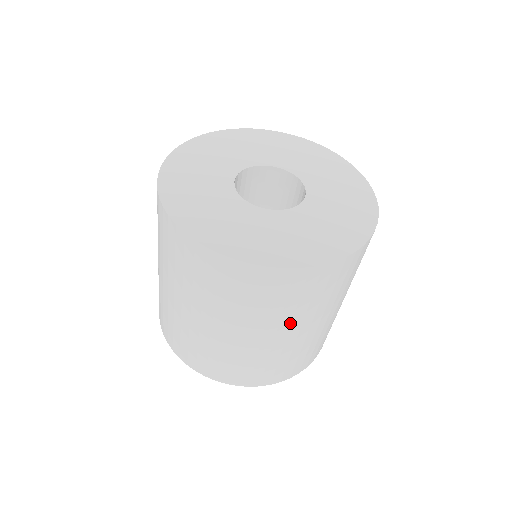
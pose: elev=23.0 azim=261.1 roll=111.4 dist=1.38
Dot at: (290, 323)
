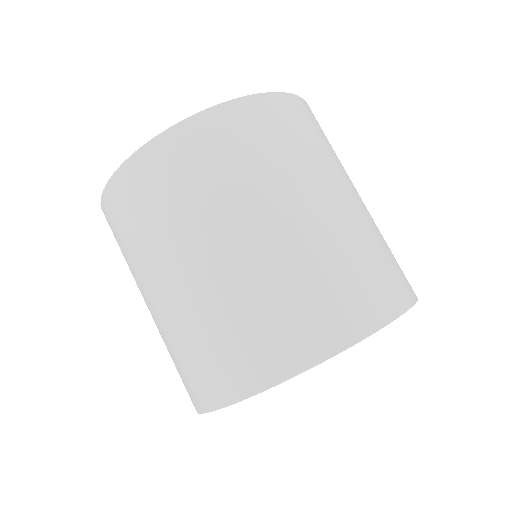
Dot at: (201, 230)
